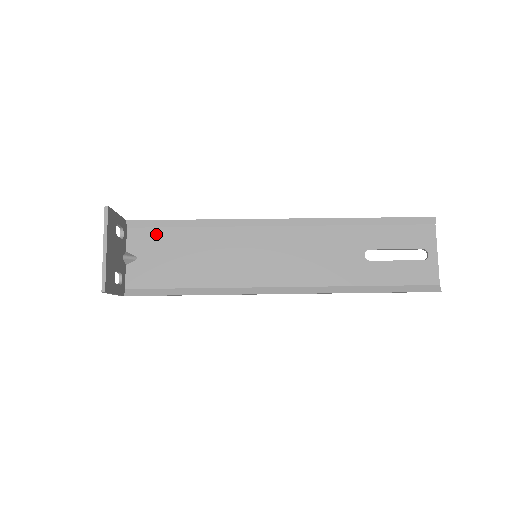
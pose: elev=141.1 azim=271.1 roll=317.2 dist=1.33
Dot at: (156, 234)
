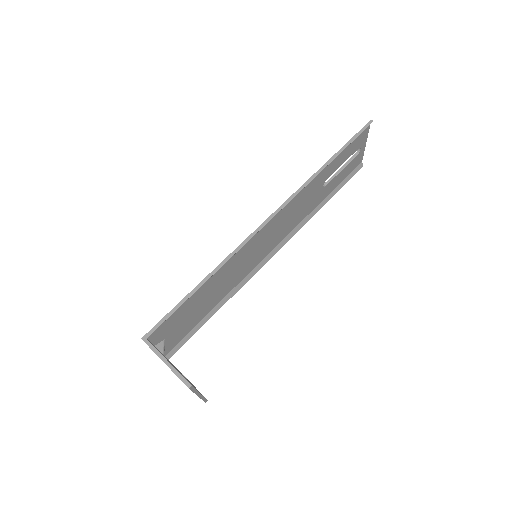
Dot at: (174, 317)
